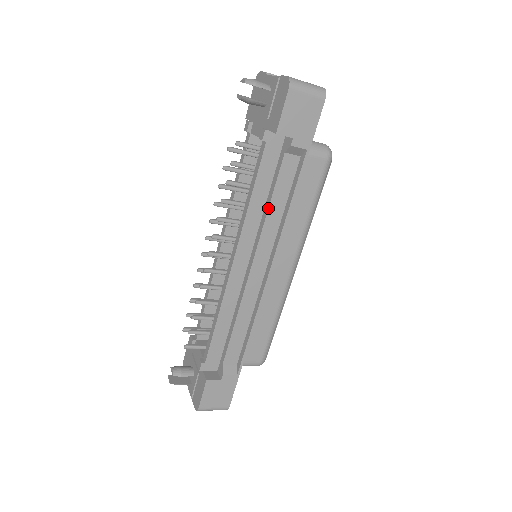
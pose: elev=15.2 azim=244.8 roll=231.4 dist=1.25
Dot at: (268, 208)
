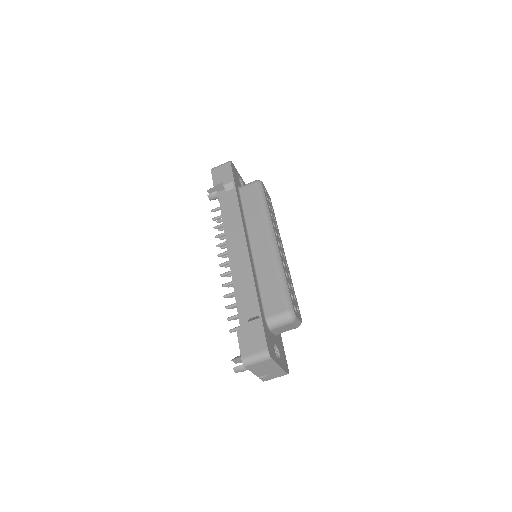
Dot at: occluded
